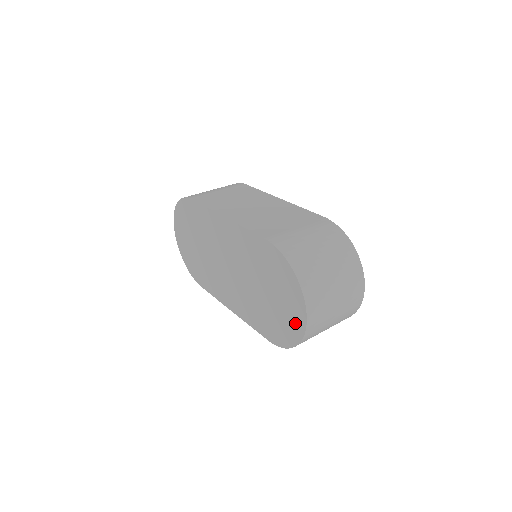
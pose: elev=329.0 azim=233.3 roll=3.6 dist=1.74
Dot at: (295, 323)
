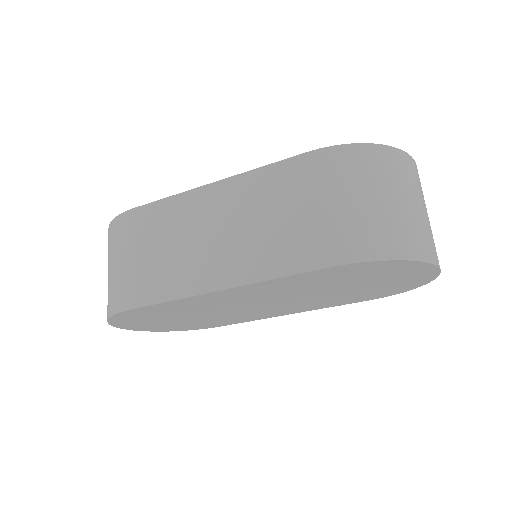
Dot at: (418, 279)
